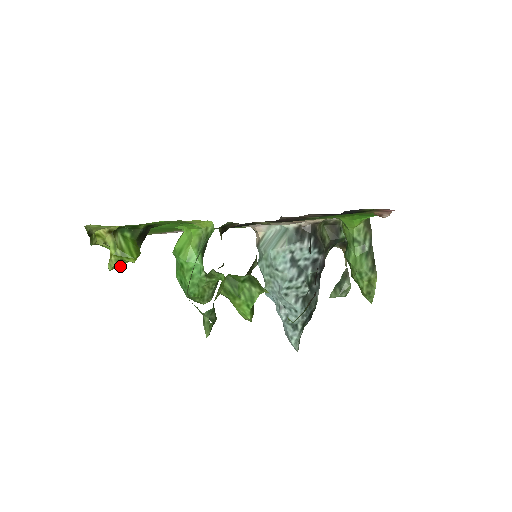
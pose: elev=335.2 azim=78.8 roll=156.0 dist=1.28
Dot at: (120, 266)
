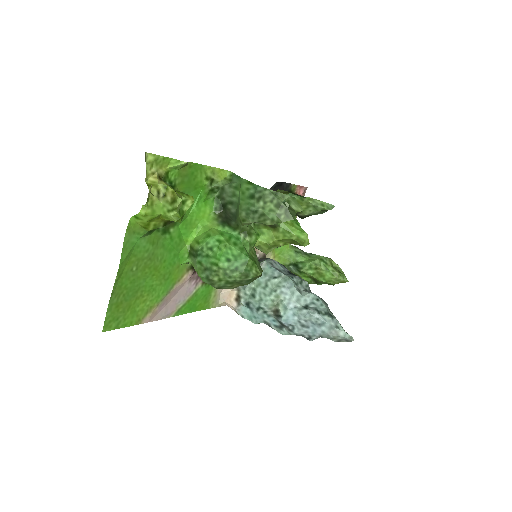
Dot at: (180, 217)
